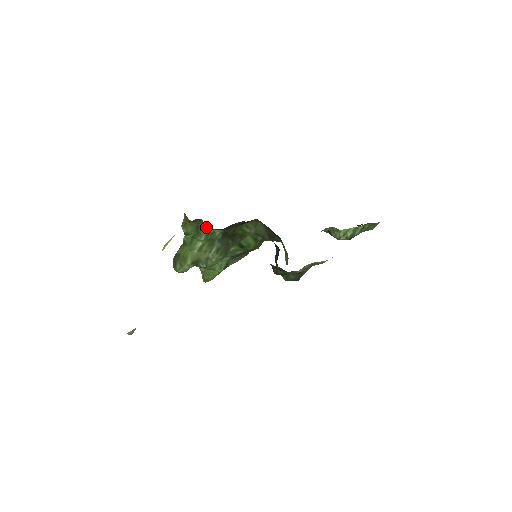
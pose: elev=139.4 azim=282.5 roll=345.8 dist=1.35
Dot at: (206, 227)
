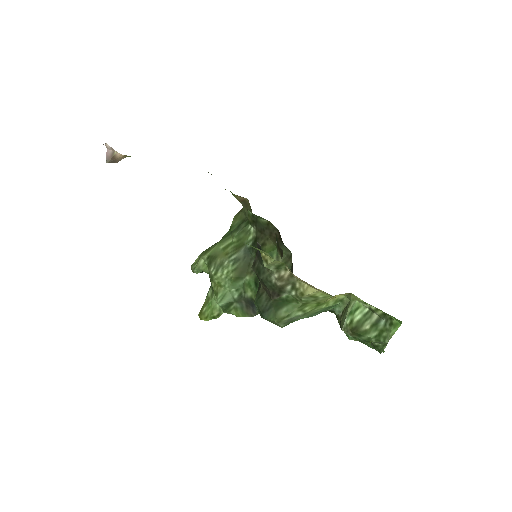
Dot at: (248, 221)
